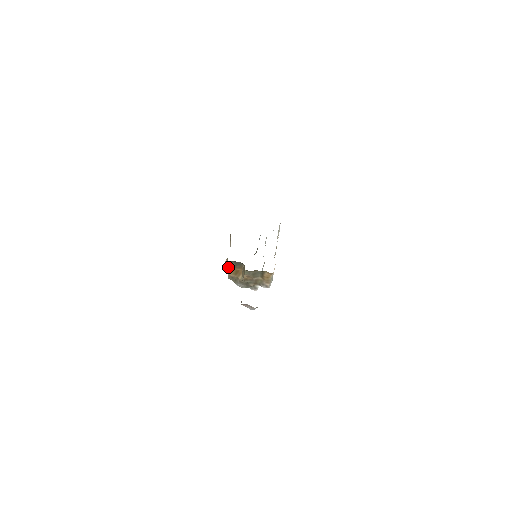
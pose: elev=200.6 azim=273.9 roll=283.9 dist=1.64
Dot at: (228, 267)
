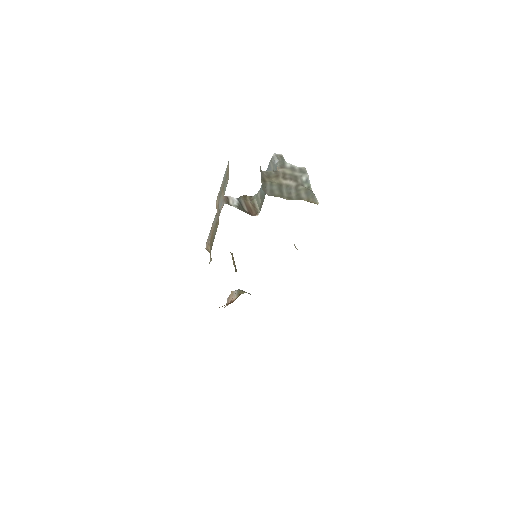
Dot at: occluded
